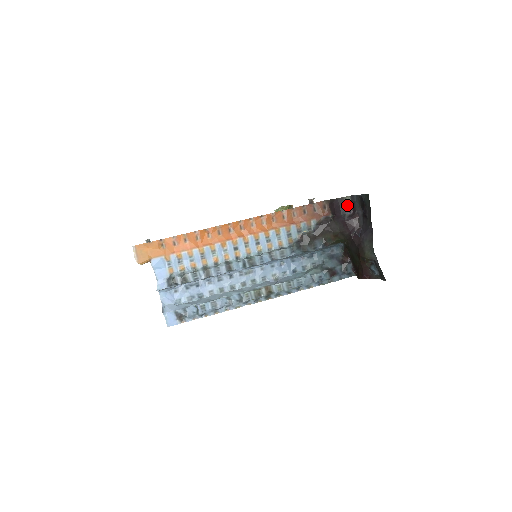
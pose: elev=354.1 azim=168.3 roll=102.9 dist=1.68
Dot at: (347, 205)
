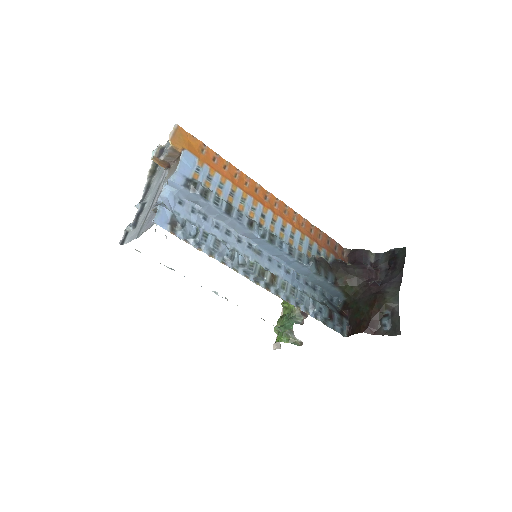
Dot at: (370, 258)
